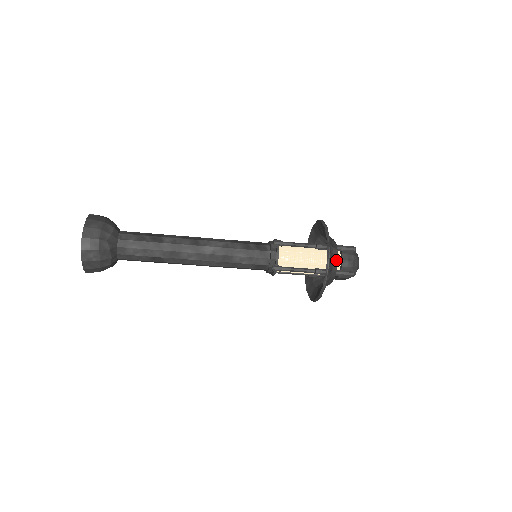
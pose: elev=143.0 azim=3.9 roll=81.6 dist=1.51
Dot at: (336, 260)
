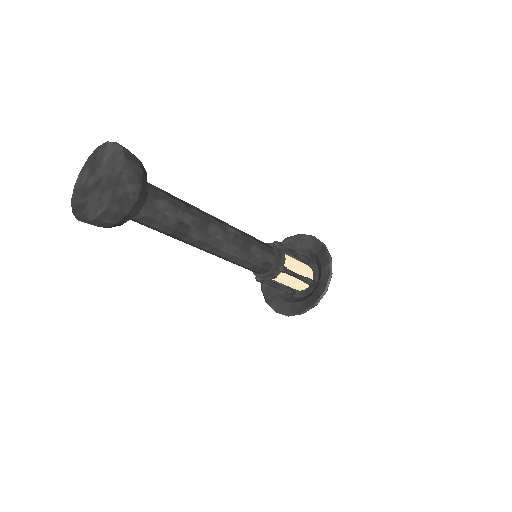
Dot at: occluded
